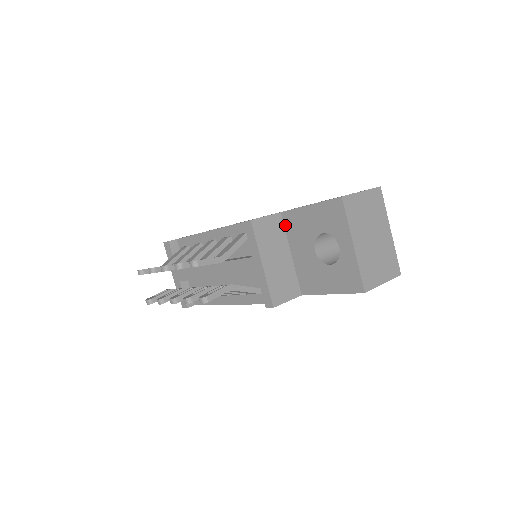
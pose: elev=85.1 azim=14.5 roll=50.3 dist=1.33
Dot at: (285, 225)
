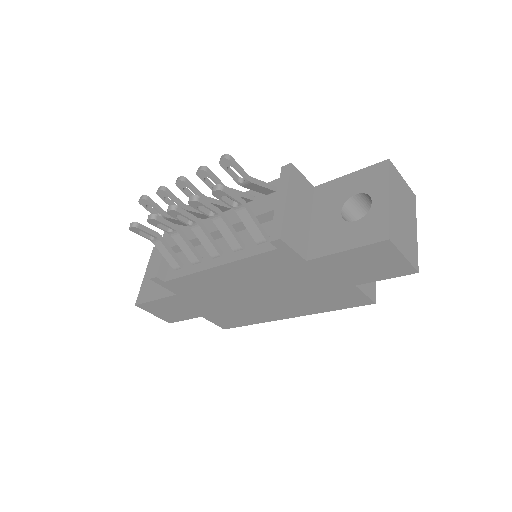
Dot at: (315, 197)
